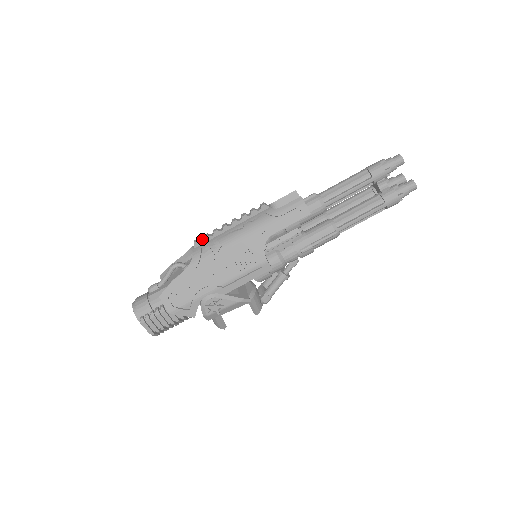
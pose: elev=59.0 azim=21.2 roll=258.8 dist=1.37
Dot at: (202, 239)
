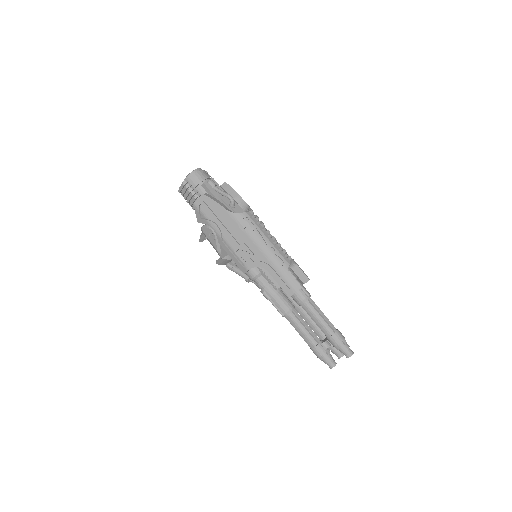
Dot at: (254, 216)
